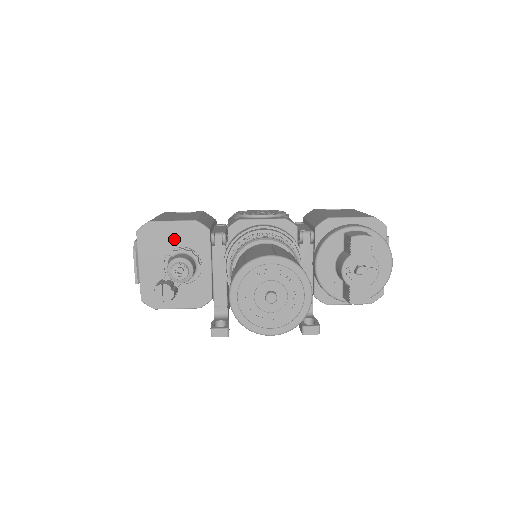
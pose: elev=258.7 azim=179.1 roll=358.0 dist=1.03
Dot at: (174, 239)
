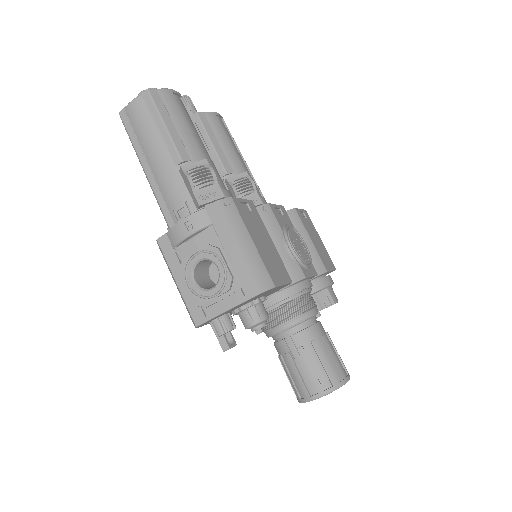
Dot at: (268, 293)
